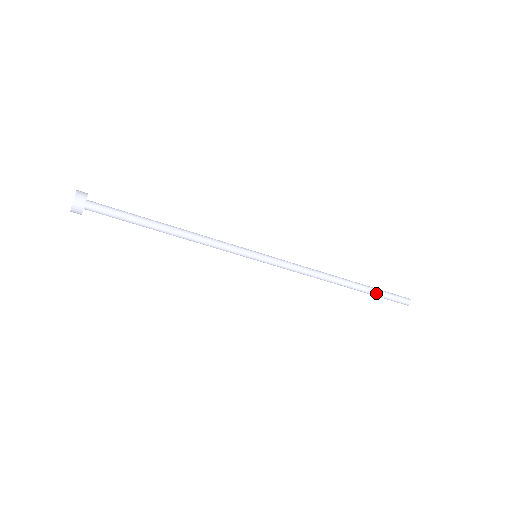
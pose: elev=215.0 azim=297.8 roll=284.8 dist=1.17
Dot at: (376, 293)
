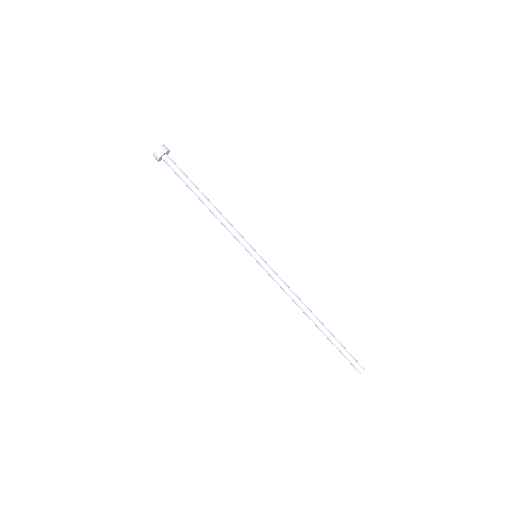
Dot at: (337, 342)
